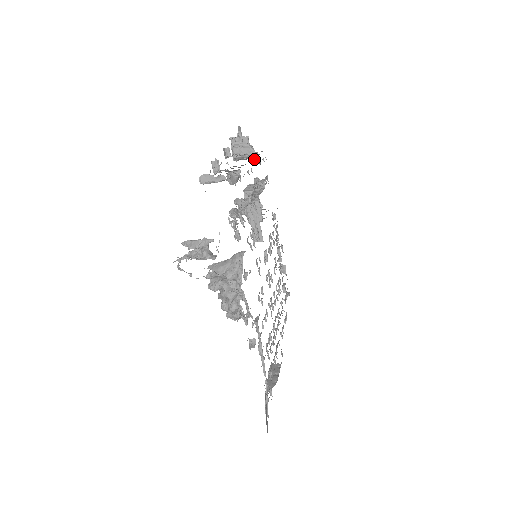
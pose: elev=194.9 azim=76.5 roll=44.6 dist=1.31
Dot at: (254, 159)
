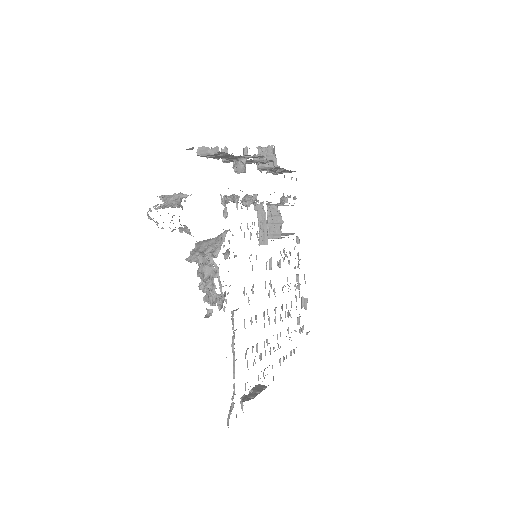
Dot at: (274, 166)
